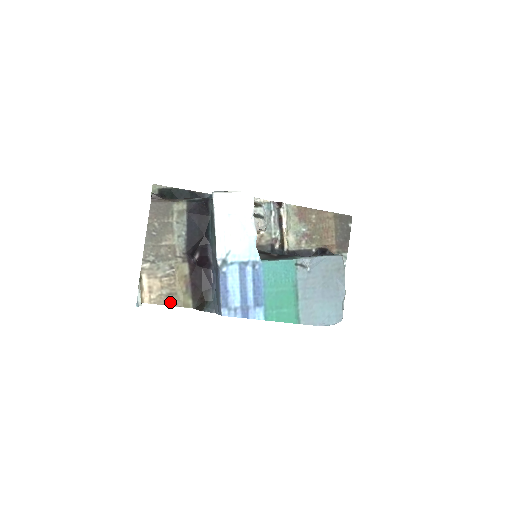
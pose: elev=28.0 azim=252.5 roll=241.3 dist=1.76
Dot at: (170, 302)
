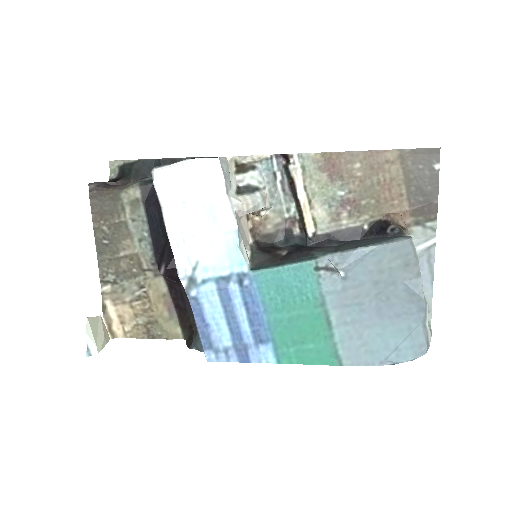
Dot at: (151, 334)
